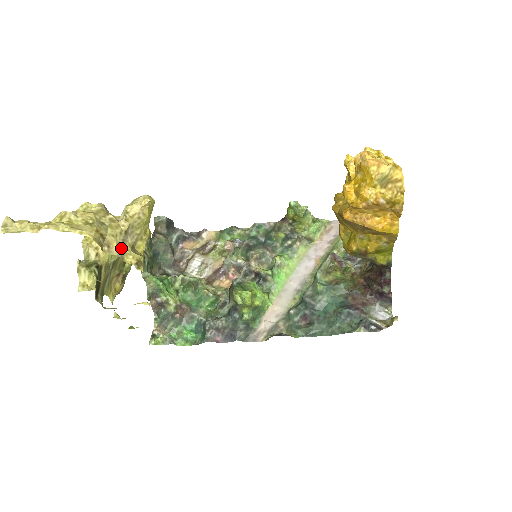
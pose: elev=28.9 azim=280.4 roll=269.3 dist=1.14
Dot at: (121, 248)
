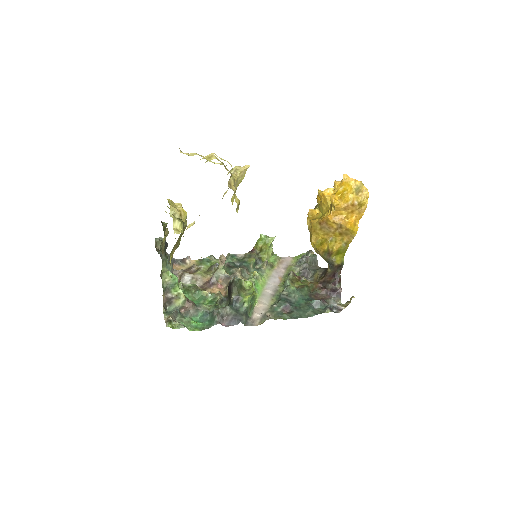
Dot at: (235, 189)
